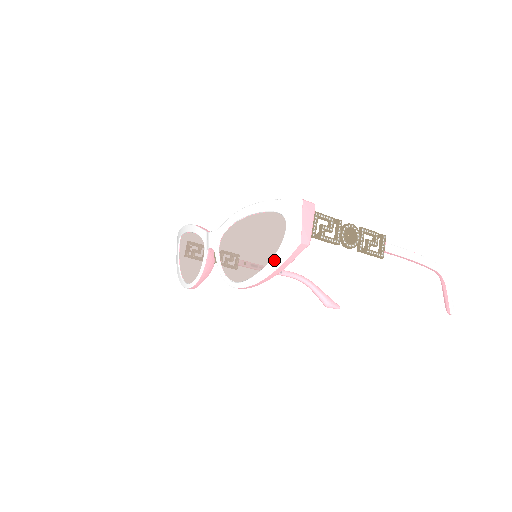
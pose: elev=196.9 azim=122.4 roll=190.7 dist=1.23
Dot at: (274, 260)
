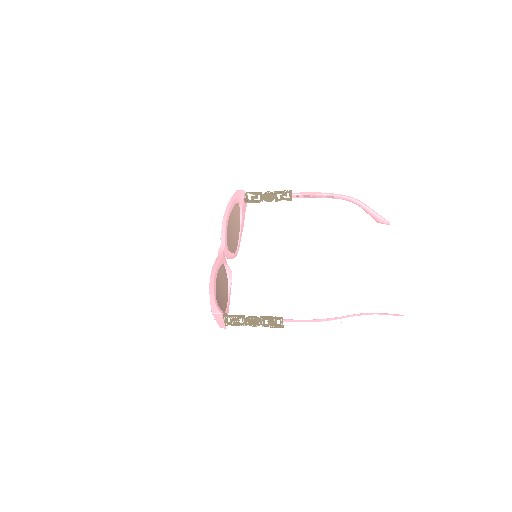
Dot at: occluded
